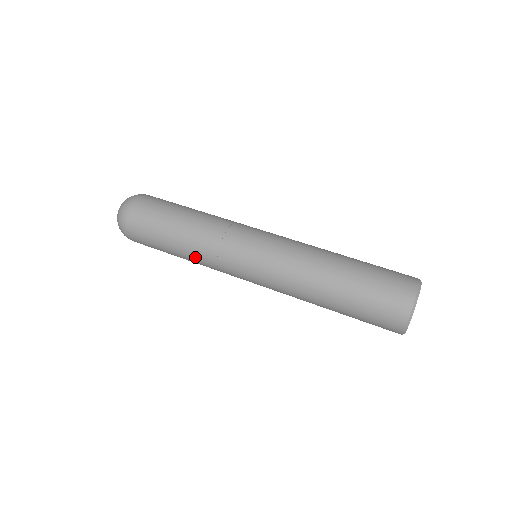
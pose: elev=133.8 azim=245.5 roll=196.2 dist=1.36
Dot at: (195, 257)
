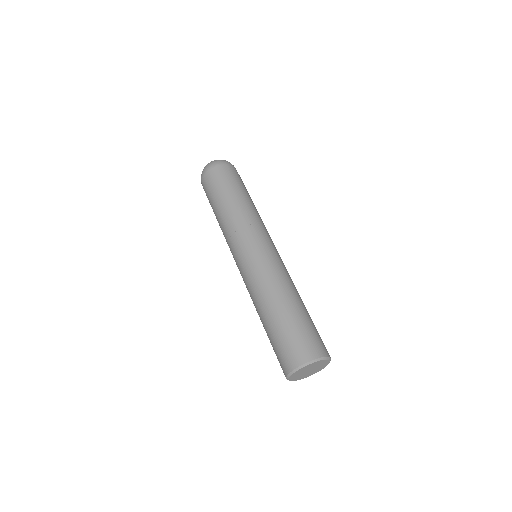
Dot at: occluded
